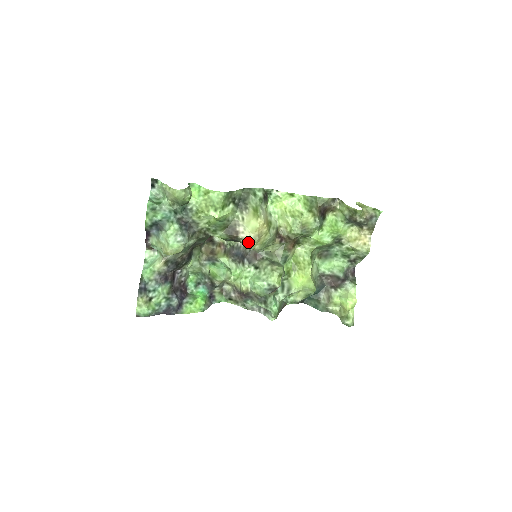
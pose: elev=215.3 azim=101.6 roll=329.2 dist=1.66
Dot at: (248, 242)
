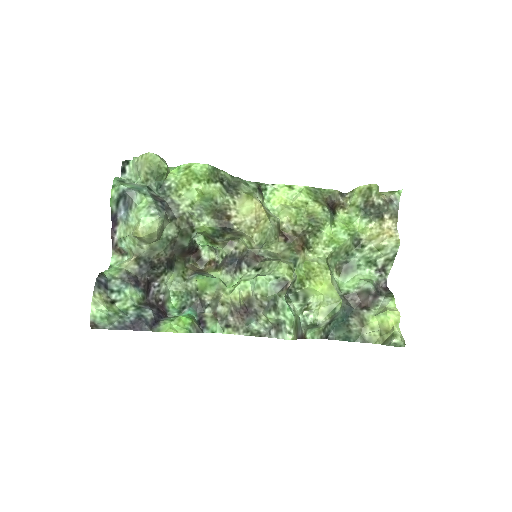
Dot at: (243, 227)
